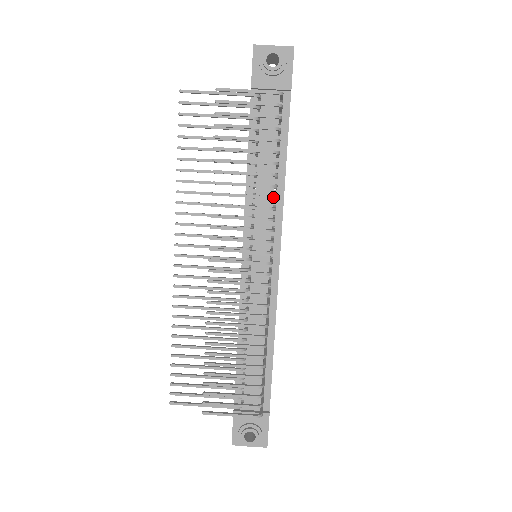
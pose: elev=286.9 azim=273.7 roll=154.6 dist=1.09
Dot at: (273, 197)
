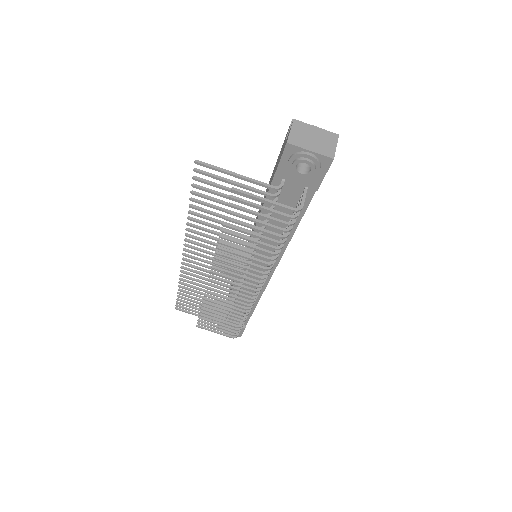
Dot at: (271, 265)
